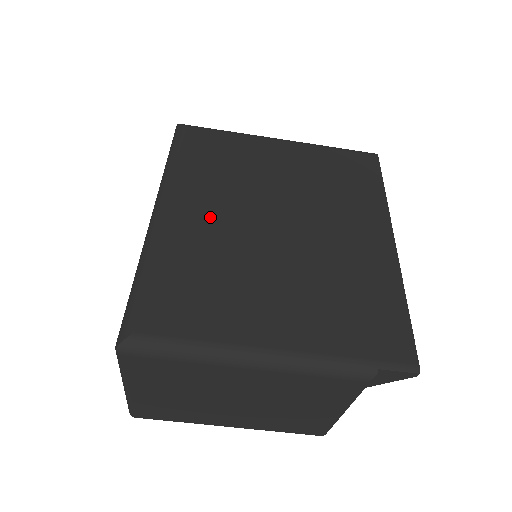
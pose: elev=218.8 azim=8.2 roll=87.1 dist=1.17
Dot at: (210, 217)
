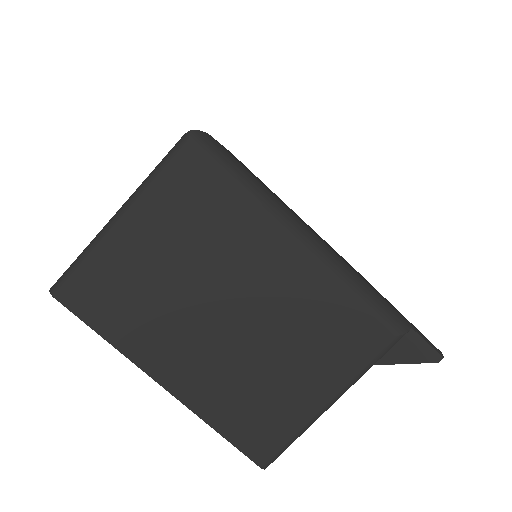
Dot at: occluded
